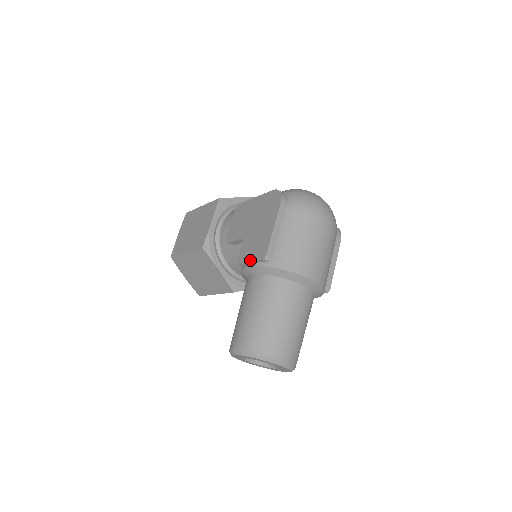
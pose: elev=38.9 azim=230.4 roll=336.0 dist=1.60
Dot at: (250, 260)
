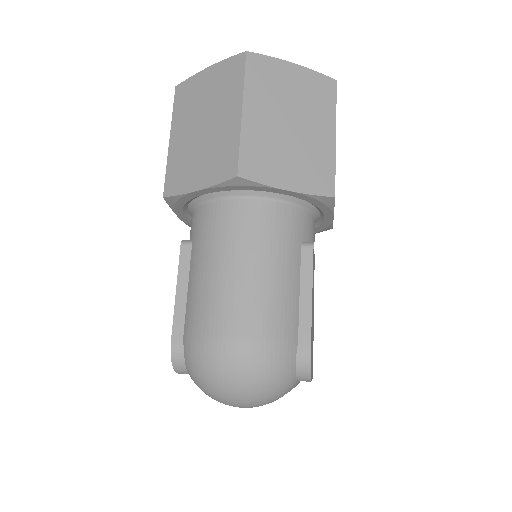
Dot at: occluded
